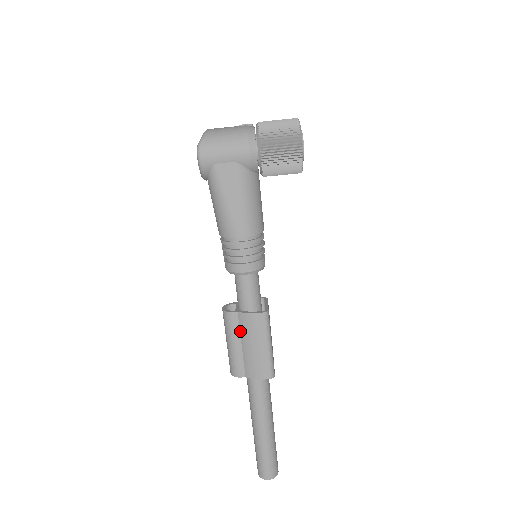
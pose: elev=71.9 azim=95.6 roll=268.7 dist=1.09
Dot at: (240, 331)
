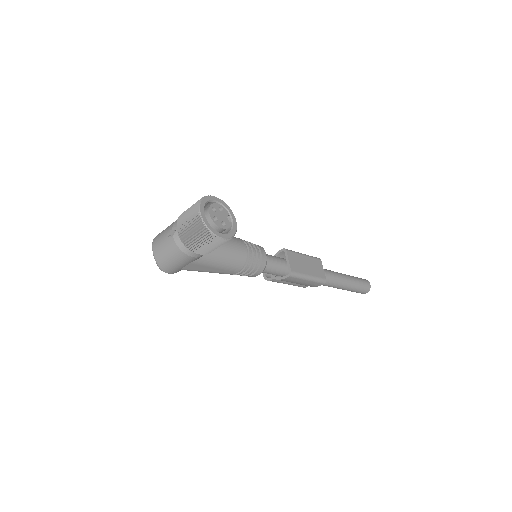
Dot at: (284, 281)
